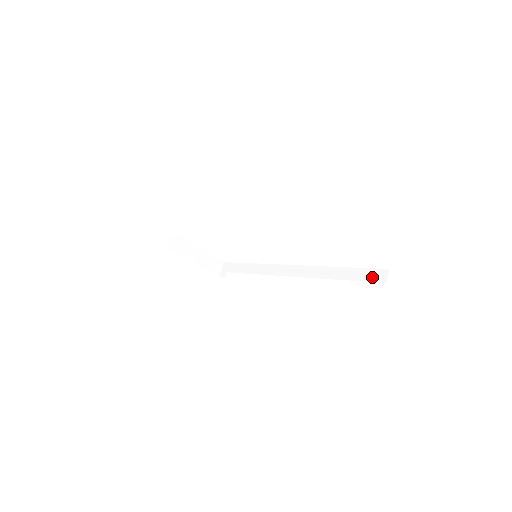
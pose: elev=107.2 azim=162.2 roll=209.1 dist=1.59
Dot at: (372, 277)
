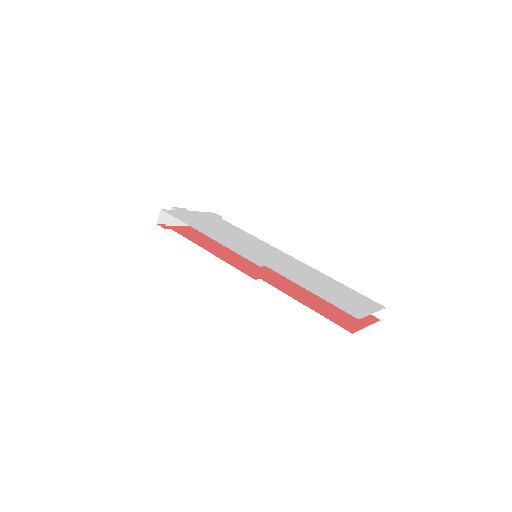
Dot at: occluded
